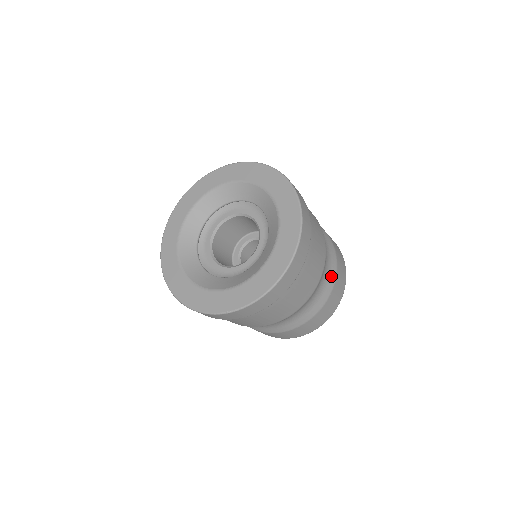
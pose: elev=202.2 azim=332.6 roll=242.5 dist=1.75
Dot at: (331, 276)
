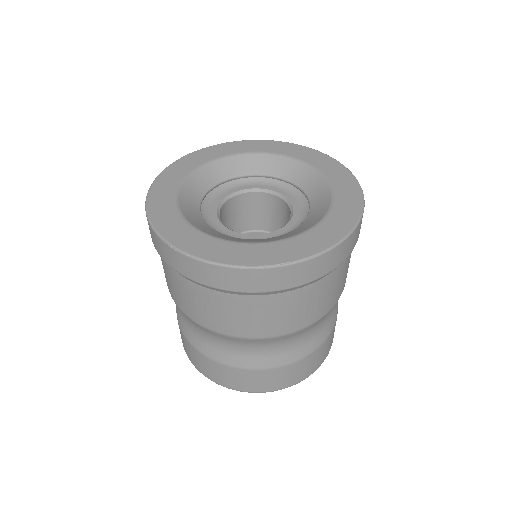
Dot at: occluded
